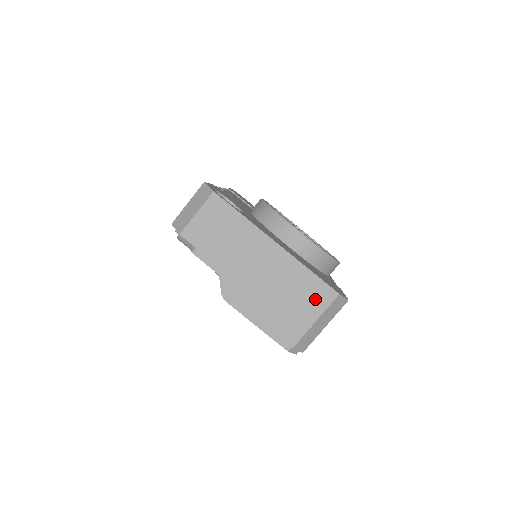
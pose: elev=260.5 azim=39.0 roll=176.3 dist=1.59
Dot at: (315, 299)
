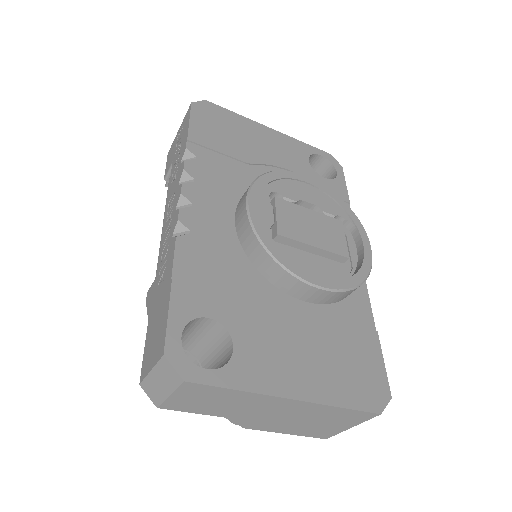
Dot at: (350, 419)
